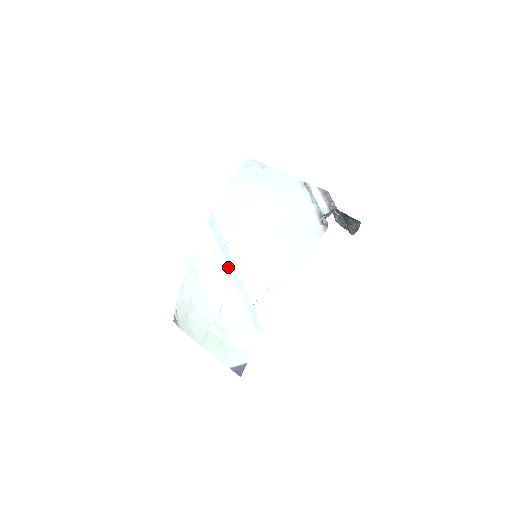
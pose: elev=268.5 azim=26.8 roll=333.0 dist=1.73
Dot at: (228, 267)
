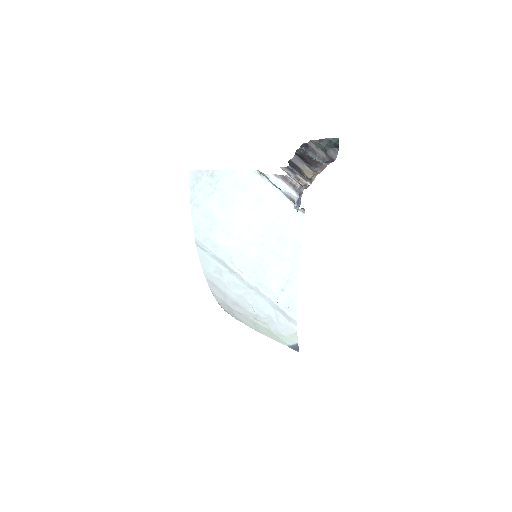
Dot at: (239, 280)
